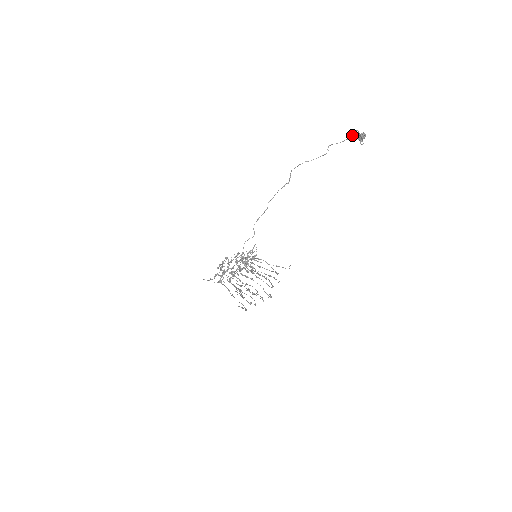
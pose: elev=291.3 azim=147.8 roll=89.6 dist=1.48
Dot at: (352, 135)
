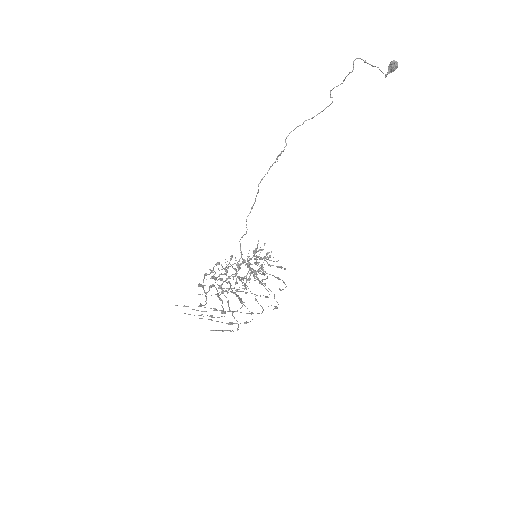
Dot at: occluded
